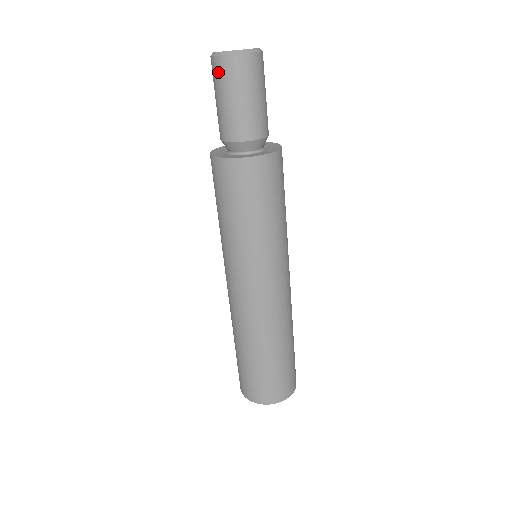
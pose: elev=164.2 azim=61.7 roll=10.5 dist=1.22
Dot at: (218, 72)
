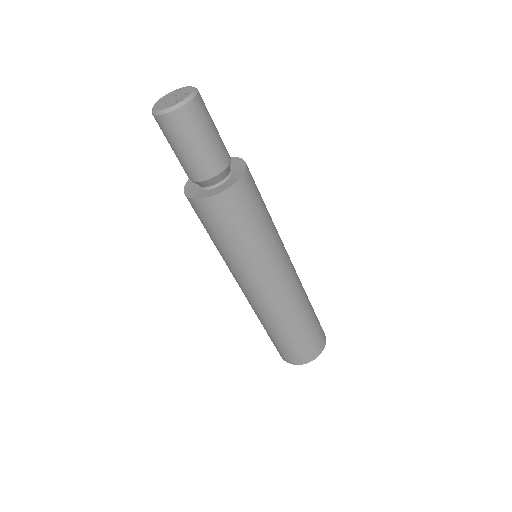
Dot at: occluded
